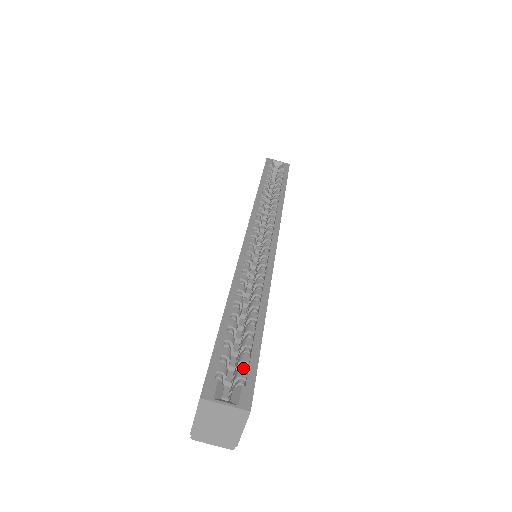
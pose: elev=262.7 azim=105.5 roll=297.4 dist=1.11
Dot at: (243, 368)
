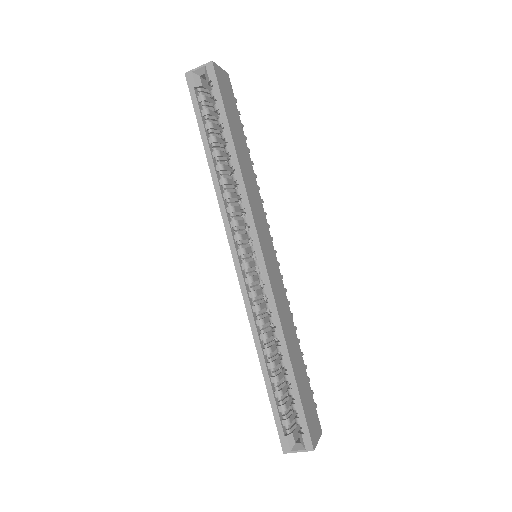
Dot at: (297, 415)
